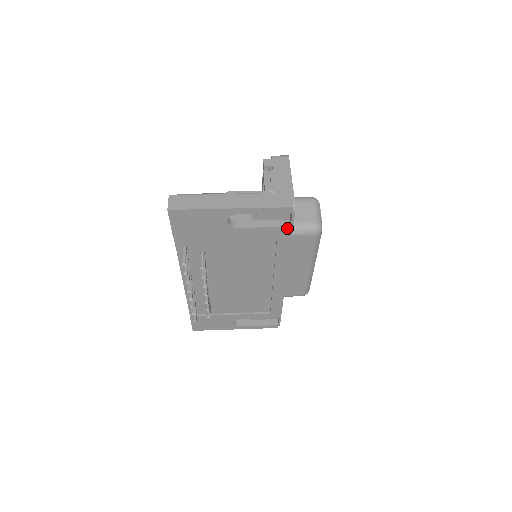
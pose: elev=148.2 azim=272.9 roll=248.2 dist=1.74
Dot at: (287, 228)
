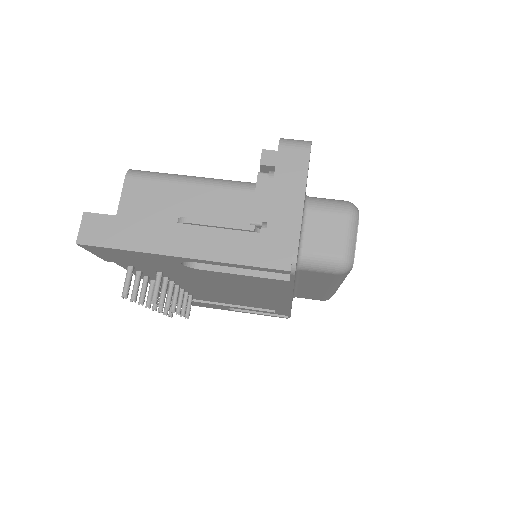
Dot at: (284, 281)
